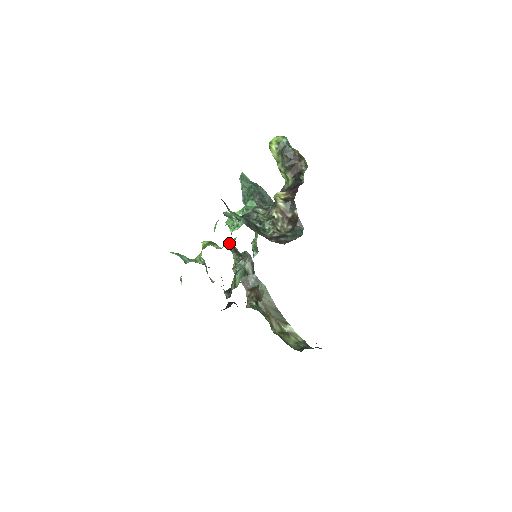
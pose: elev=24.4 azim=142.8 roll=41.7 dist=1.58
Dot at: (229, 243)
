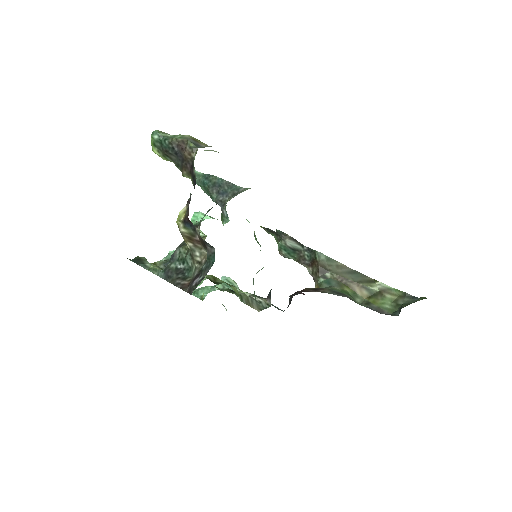
Dot at: (261, 226)
